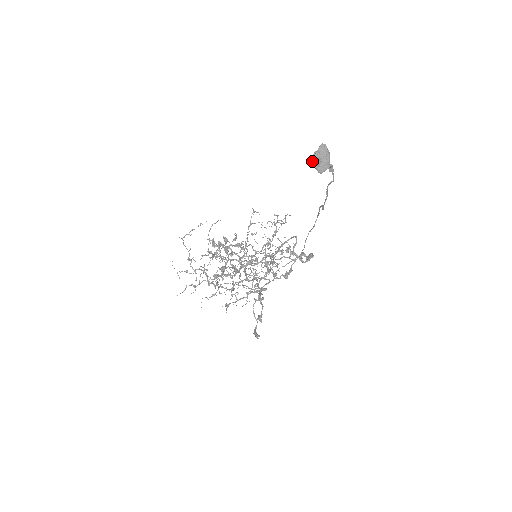
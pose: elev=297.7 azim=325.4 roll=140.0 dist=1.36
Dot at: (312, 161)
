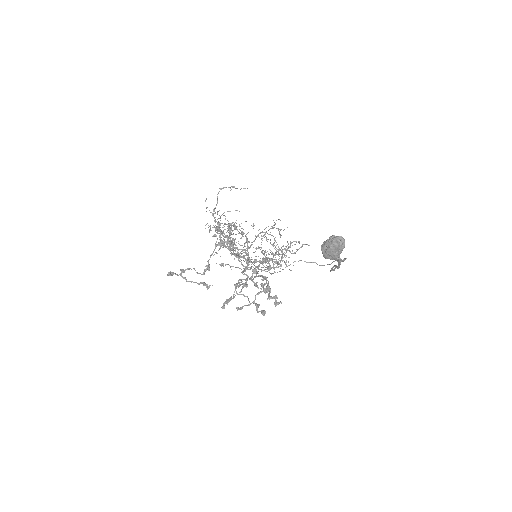
Dot at: (323, 242)
